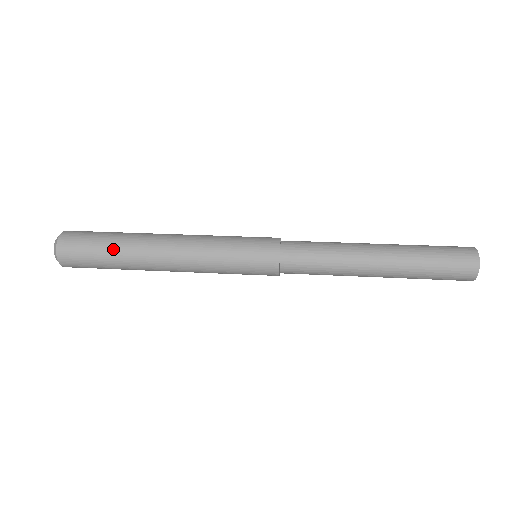
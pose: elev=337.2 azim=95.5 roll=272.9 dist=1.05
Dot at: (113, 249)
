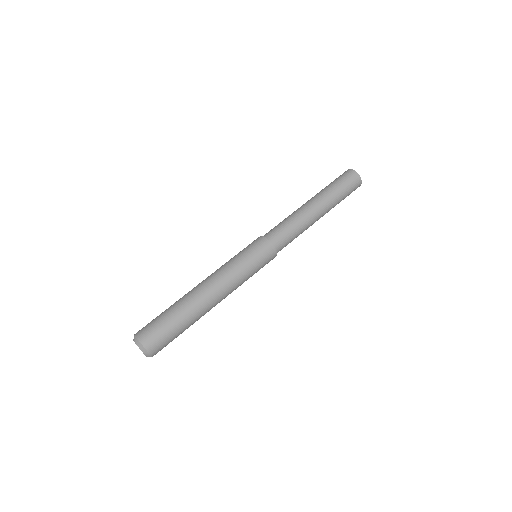
Dot at: (181, 318)
